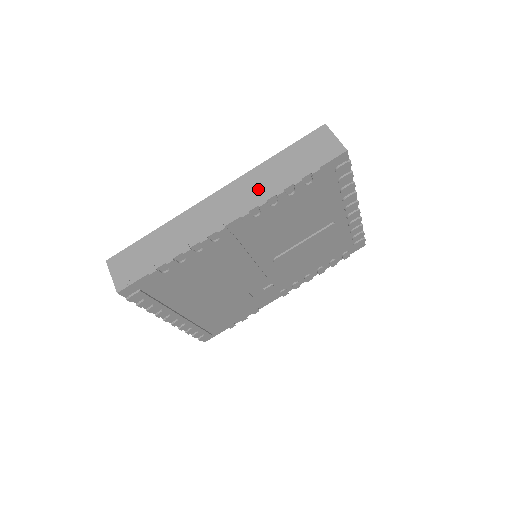
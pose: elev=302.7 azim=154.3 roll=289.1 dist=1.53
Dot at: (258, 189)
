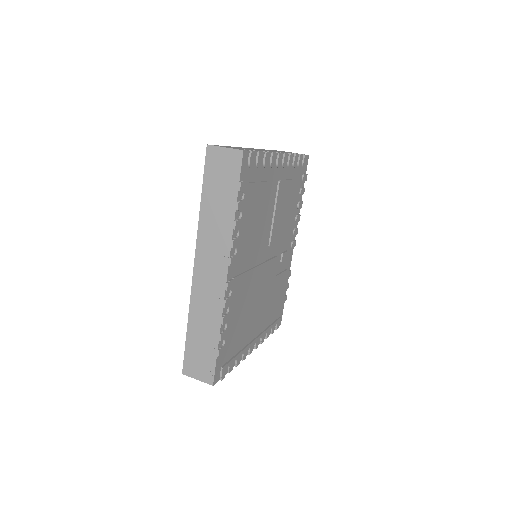
Dot at: (218, 237)
